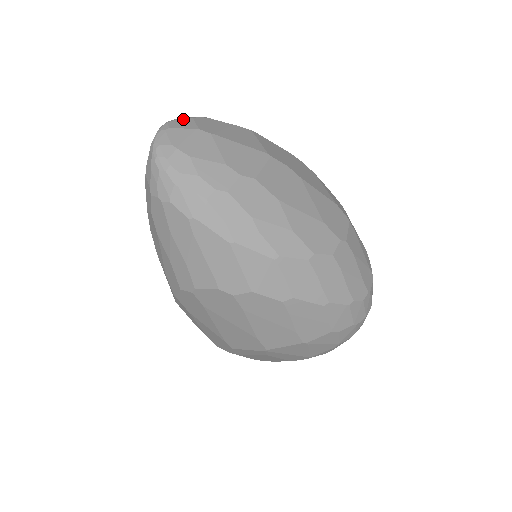
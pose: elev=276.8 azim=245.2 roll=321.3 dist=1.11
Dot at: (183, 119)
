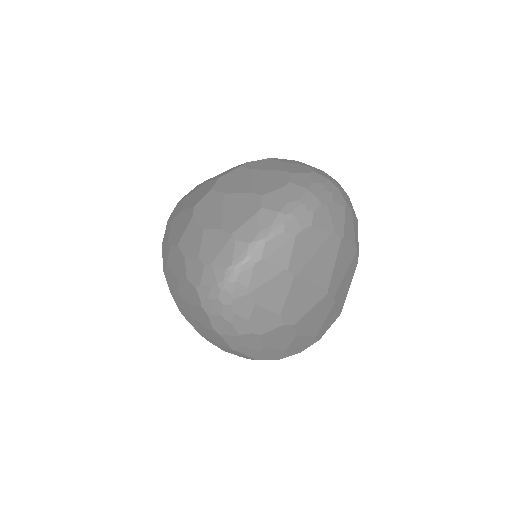
Dot at: (285, 238)
